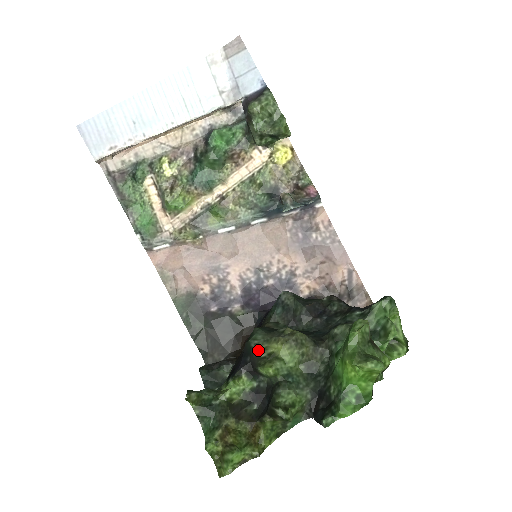
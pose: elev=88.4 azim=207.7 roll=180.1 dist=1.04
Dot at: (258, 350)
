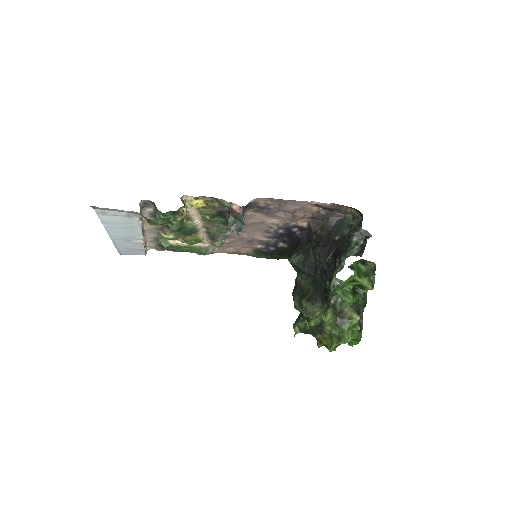
Dot at: (301, 313)
